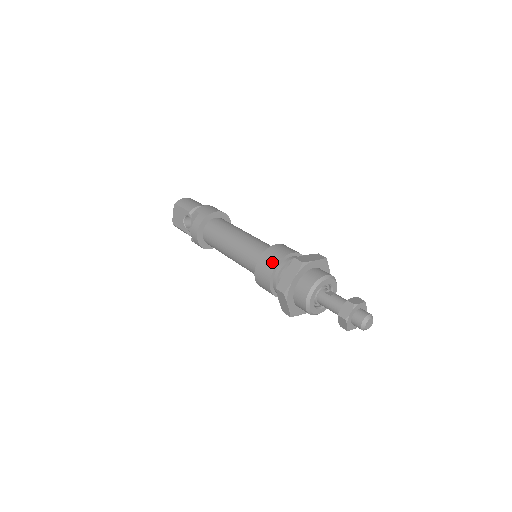
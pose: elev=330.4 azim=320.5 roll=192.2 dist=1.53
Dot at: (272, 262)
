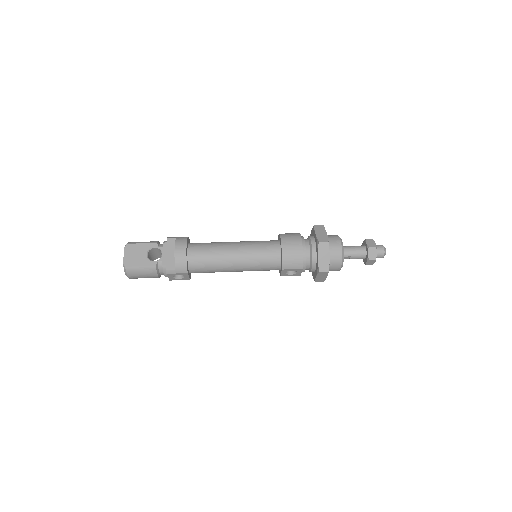
Dot at: (295, 235)
